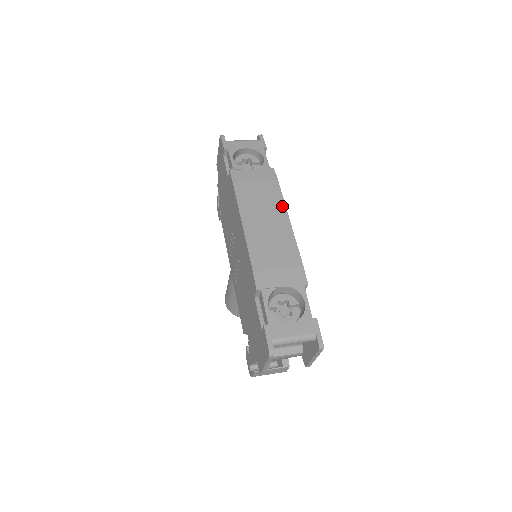
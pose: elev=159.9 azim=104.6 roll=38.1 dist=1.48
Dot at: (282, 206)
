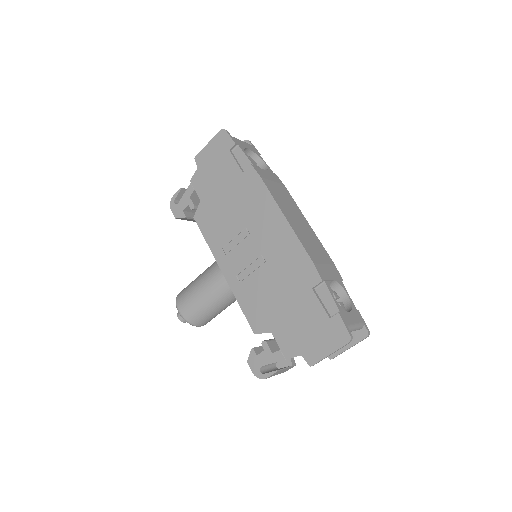
Dot at: (299, 209)
